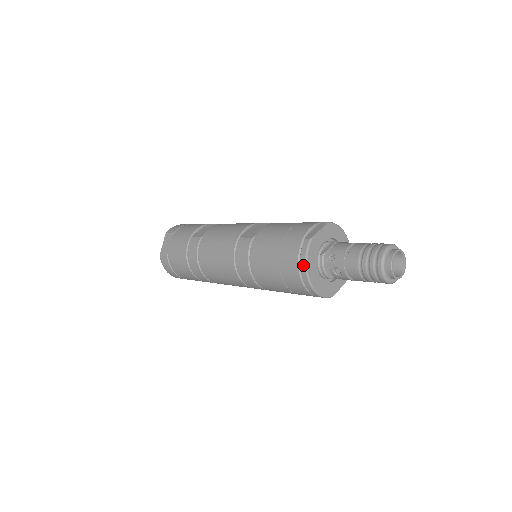
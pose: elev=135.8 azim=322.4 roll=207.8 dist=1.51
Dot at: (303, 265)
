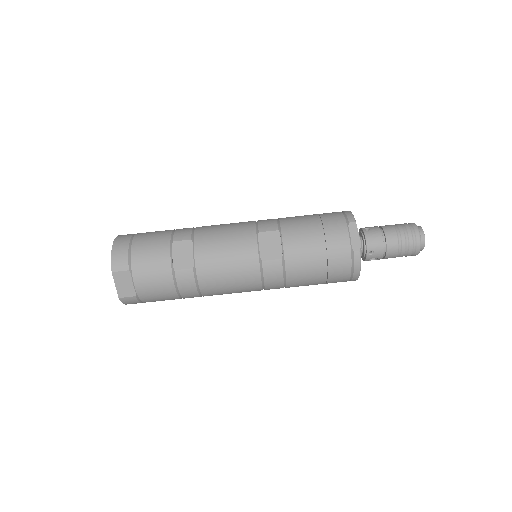
Dot at: (357, 273)
